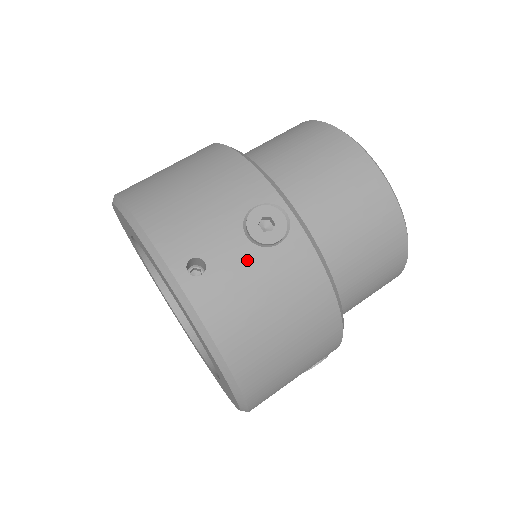
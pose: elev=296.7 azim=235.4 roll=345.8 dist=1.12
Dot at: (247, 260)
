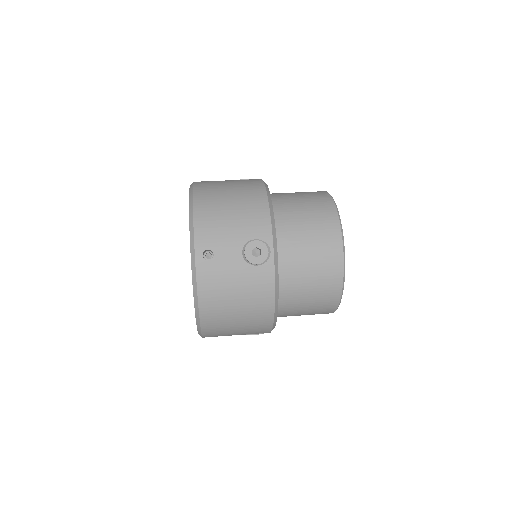
Dot at: (236, 265)
